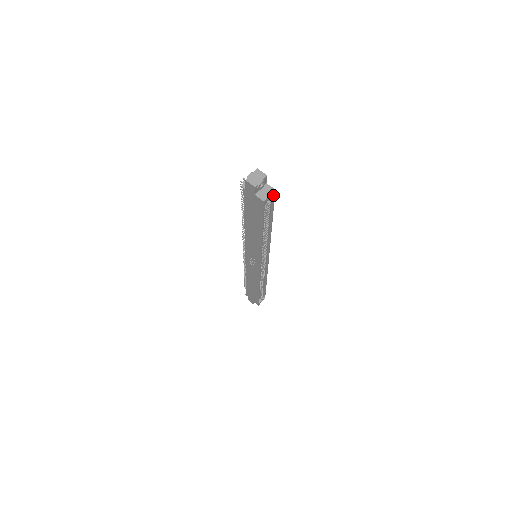
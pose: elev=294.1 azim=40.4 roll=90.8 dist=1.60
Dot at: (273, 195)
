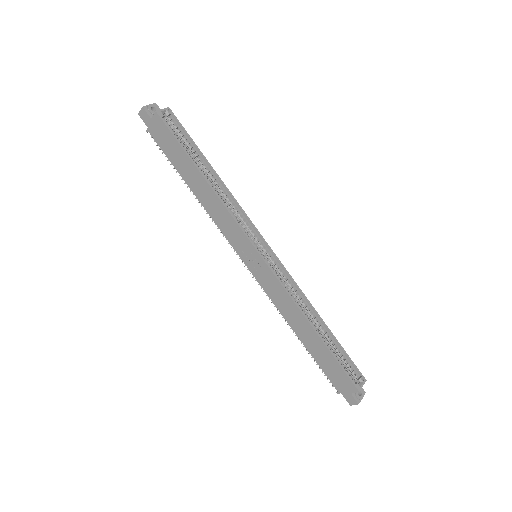
Dot at: (172, 116)
